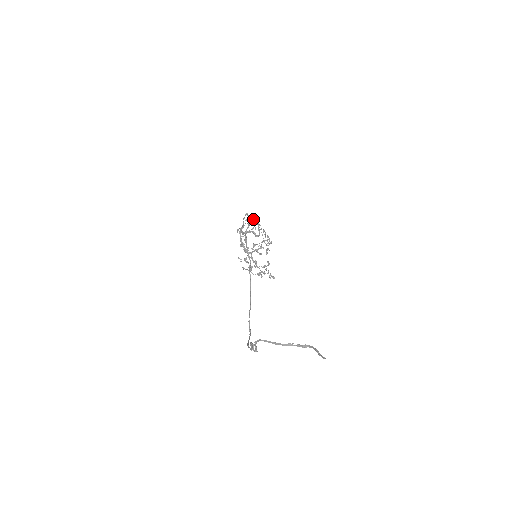
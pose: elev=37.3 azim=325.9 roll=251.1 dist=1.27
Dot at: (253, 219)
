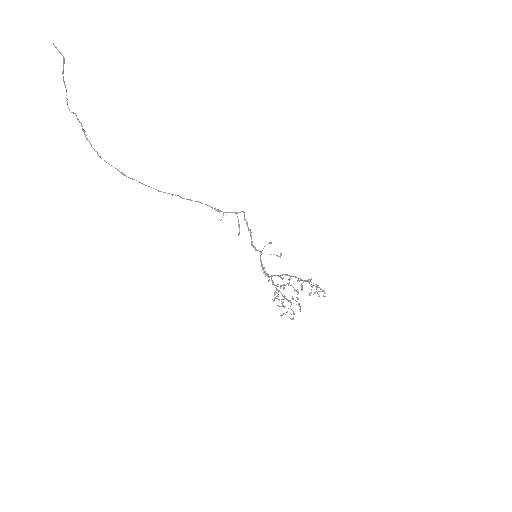
Dot at: occluded
